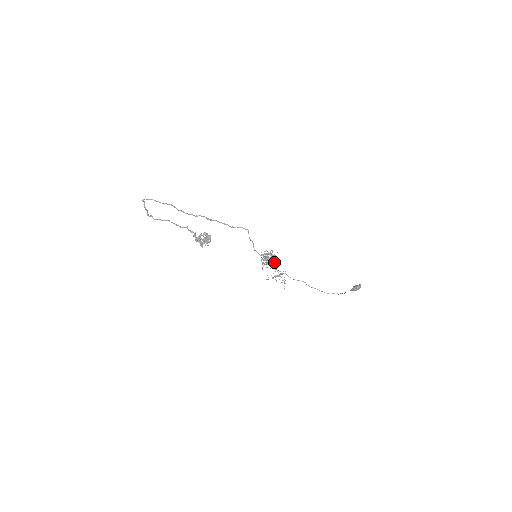
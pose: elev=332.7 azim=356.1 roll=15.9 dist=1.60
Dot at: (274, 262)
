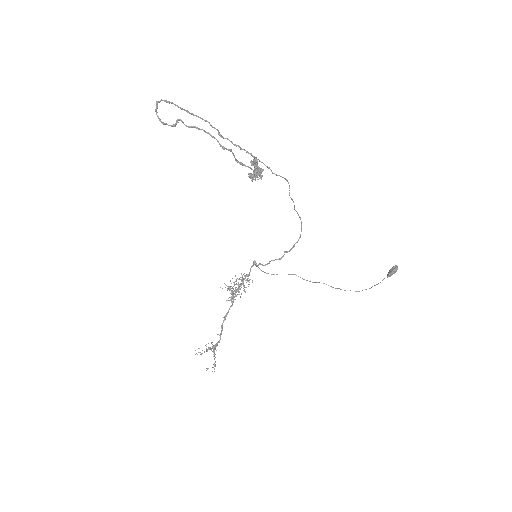
Dot at: (232, 305)
